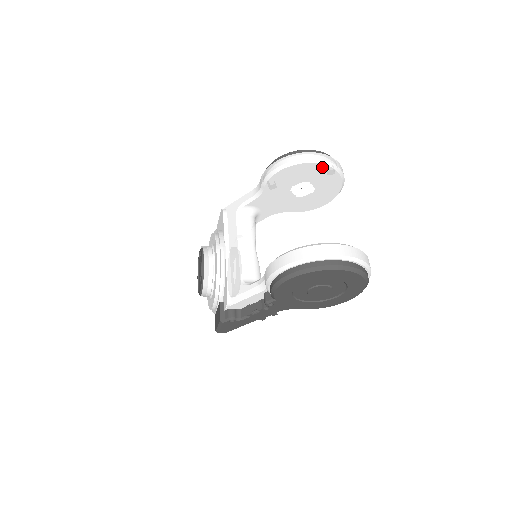
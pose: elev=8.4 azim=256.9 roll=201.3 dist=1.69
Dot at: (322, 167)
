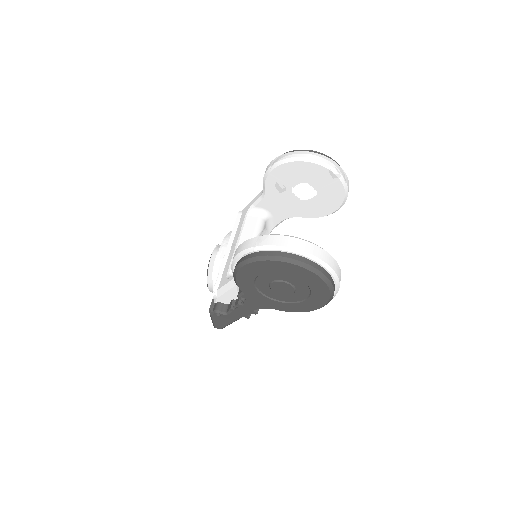
Dot at: (314, 166)
